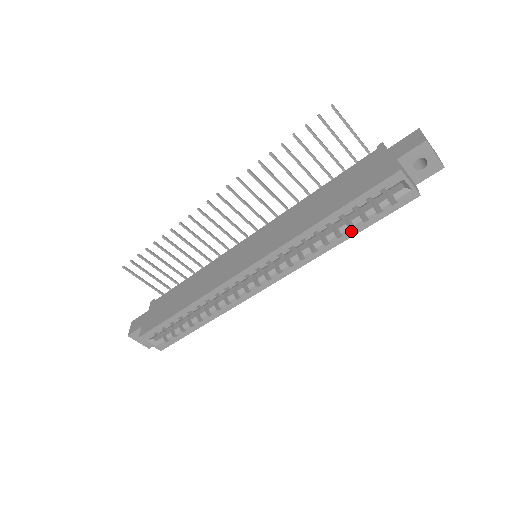
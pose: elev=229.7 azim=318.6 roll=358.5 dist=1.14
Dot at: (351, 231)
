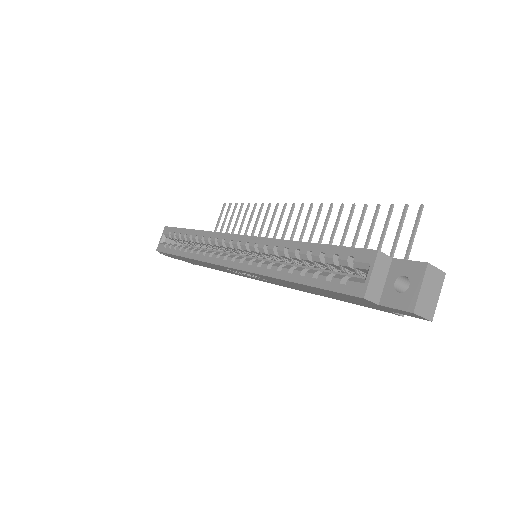
Dot at: (300, 276)
